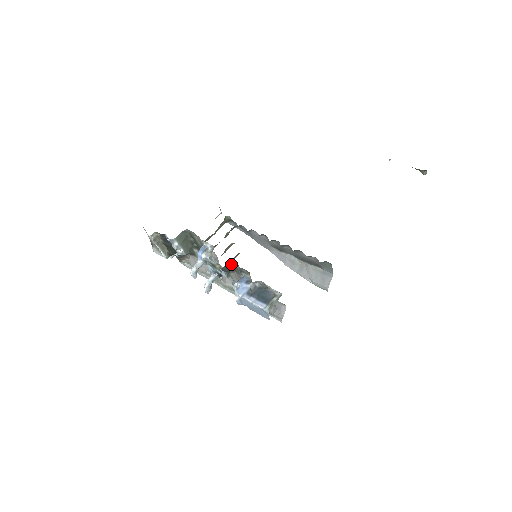
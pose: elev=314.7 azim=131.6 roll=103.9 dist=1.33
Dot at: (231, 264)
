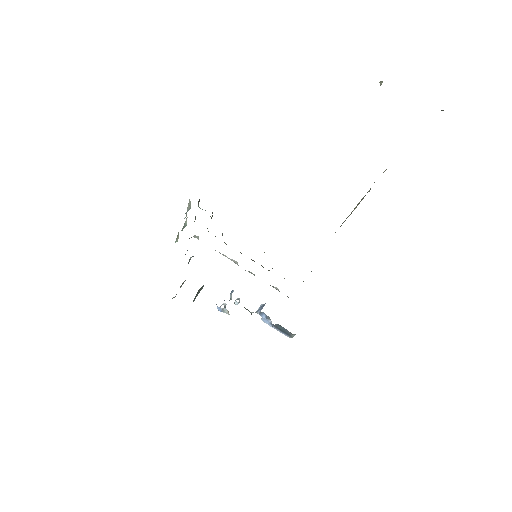
Dot at: occluded
